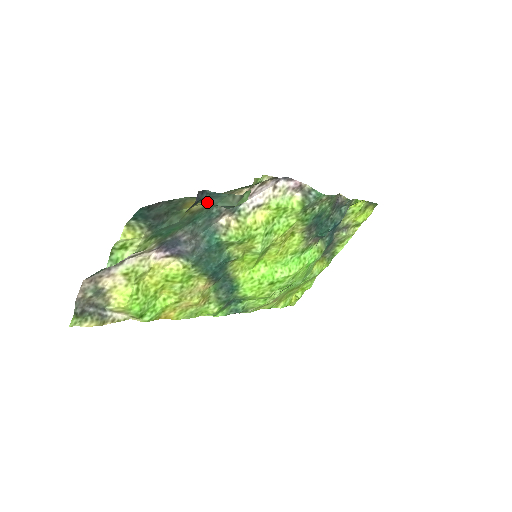
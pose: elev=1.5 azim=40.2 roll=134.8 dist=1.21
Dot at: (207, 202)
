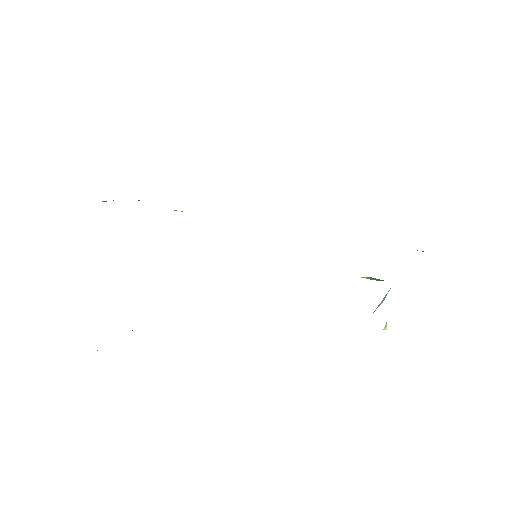
Dot at: occluded
